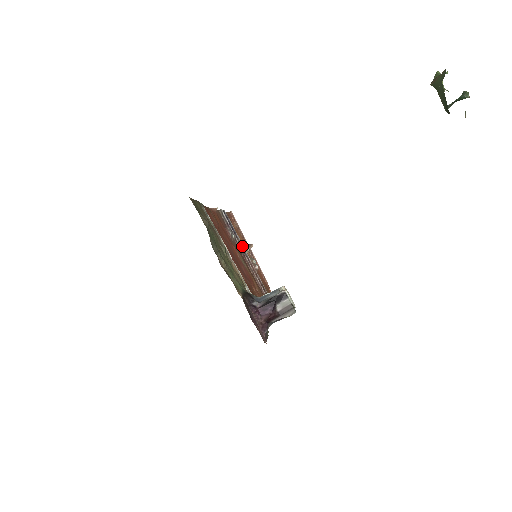
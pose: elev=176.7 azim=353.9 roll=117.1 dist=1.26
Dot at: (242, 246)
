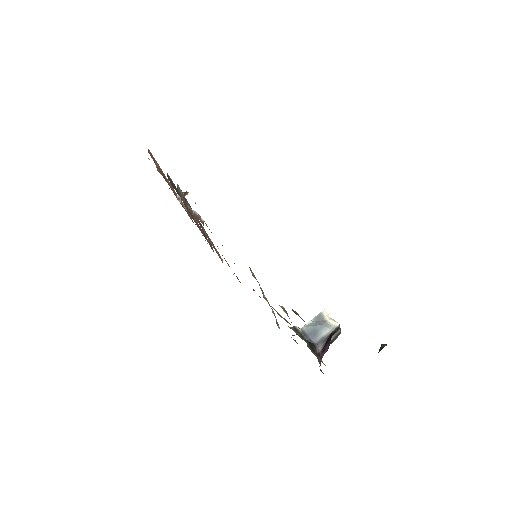
Dot at: occluded
